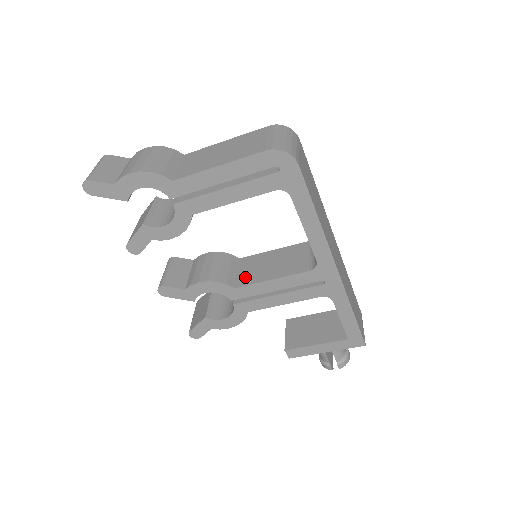
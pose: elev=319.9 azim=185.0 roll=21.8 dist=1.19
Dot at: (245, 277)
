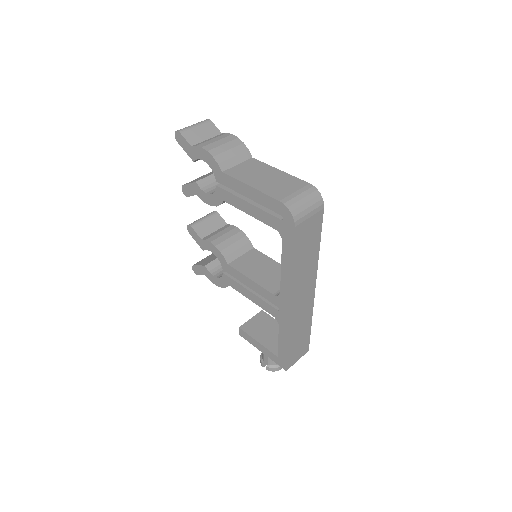
Dot at: (241, 263)
